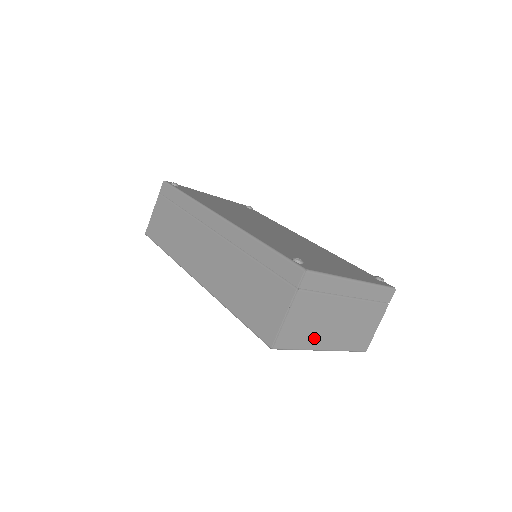
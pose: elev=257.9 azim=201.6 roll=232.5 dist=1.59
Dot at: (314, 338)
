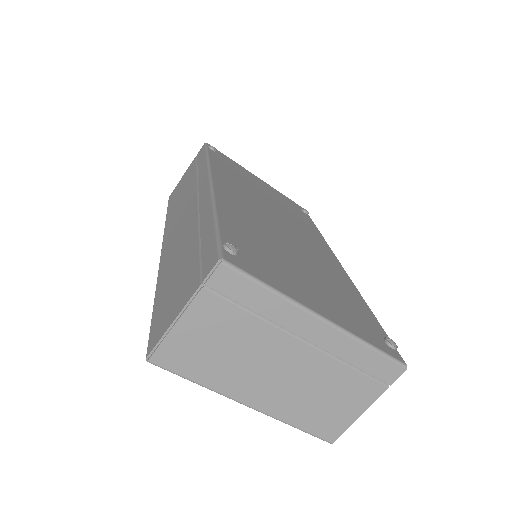
Dot at: (229, 378)
